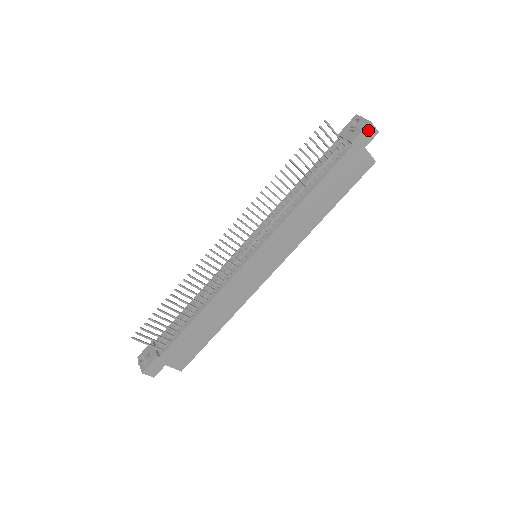
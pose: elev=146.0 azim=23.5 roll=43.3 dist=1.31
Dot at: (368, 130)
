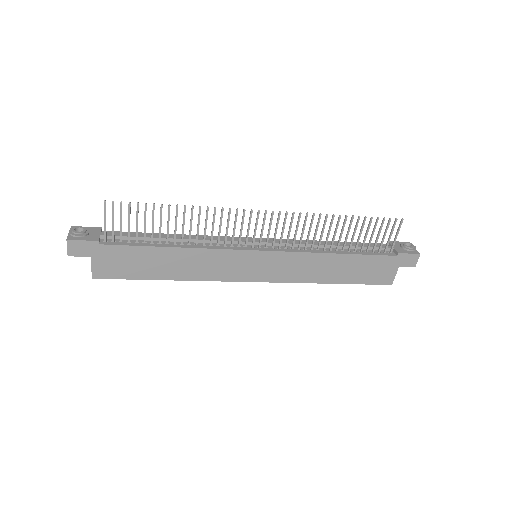
Dot at: (413, 257)
